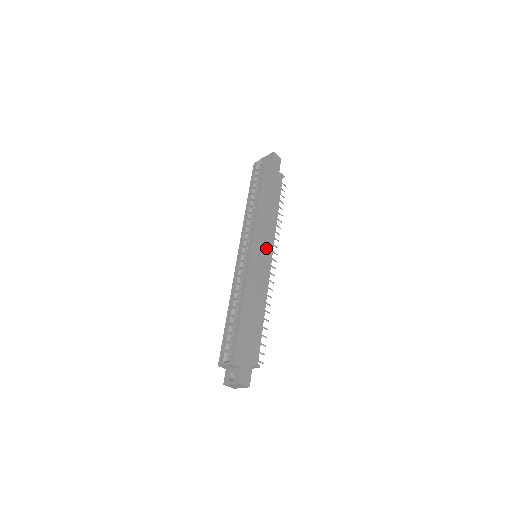
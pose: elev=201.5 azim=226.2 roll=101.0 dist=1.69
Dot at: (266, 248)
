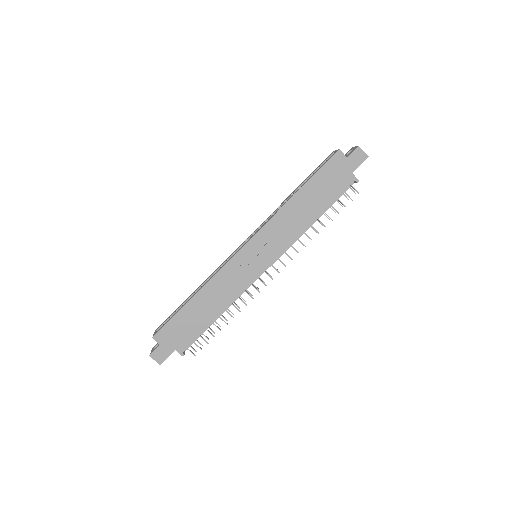
Dot at: (266, 254)
